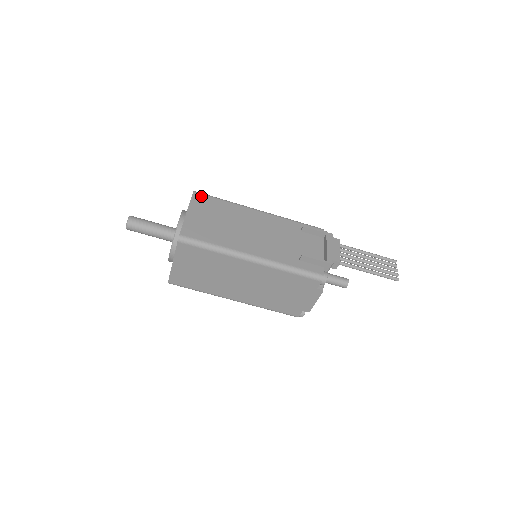
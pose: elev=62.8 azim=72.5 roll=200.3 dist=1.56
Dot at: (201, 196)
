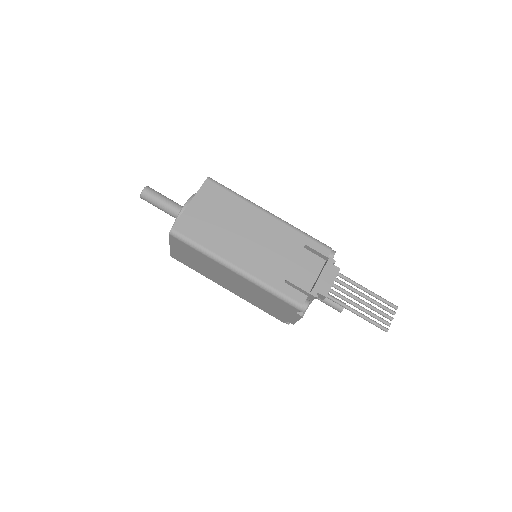
Dot at: (212, 185)
